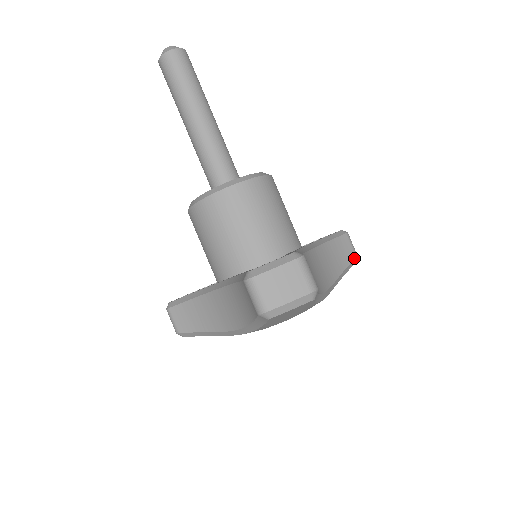
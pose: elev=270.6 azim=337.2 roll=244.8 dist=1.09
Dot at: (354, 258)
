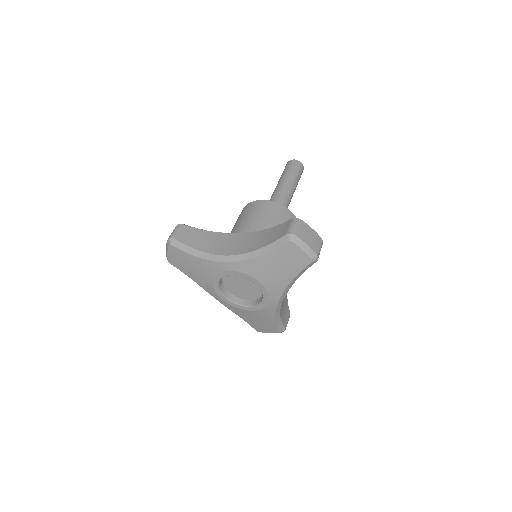
Dot at: (285, 327)
